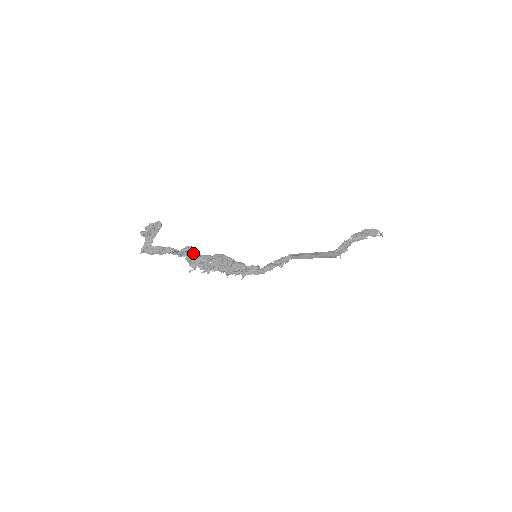
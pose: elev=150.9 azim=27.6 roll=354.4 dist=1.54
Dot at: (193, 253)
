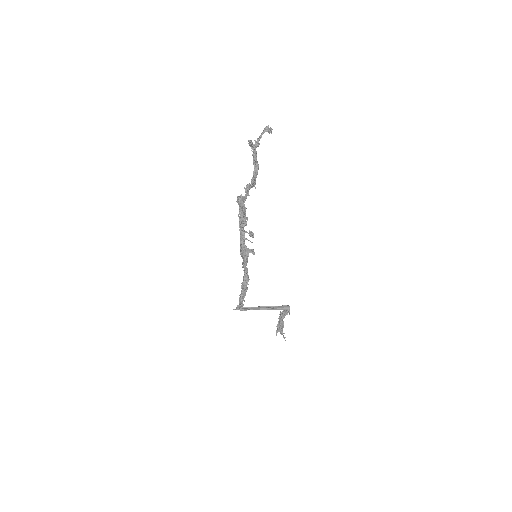
Dot at: (248, 194)
